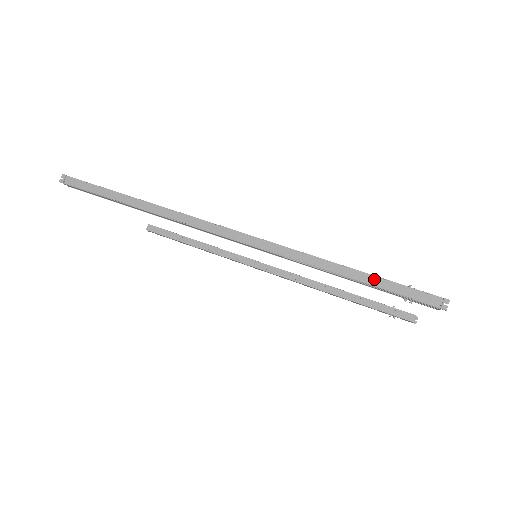
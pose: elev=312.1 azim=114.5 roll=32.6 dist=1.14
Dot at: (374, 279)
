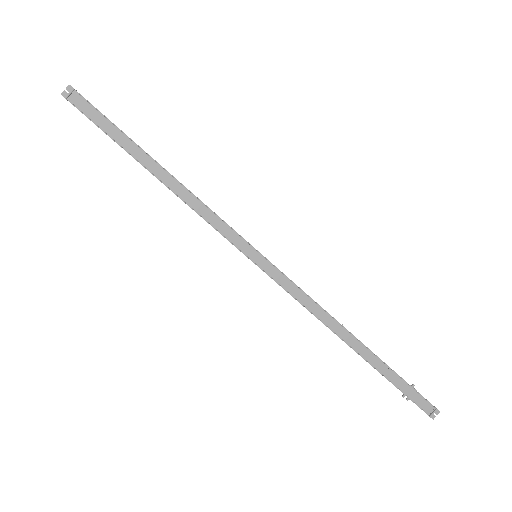
Dot at: (390, 372)
